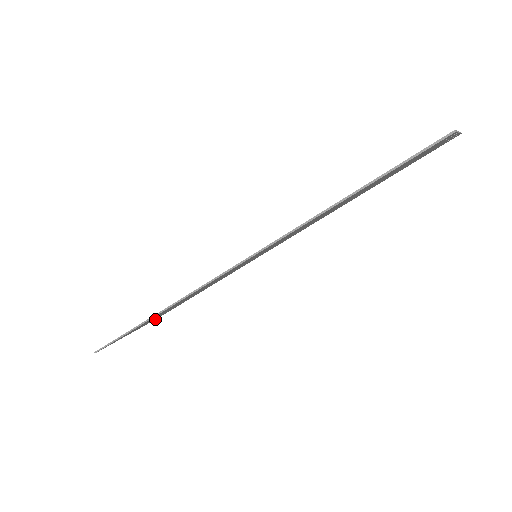
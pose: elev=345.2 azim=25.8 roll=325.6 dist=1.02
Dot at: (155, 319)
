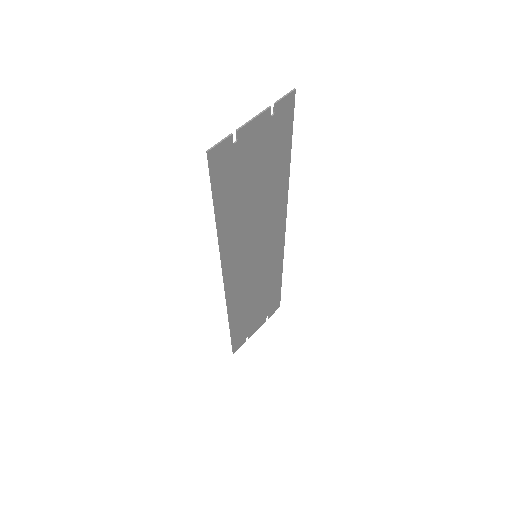
Dot at: occluded
